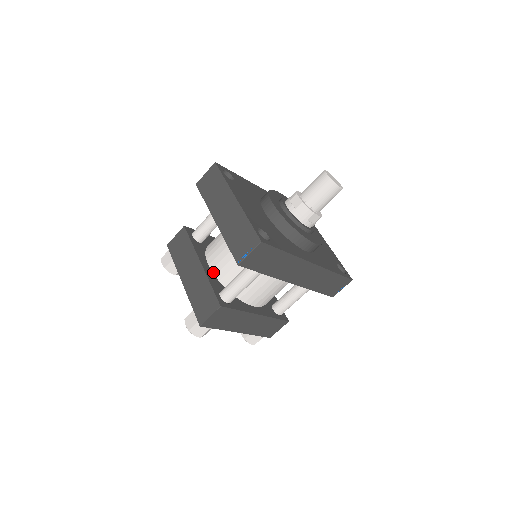
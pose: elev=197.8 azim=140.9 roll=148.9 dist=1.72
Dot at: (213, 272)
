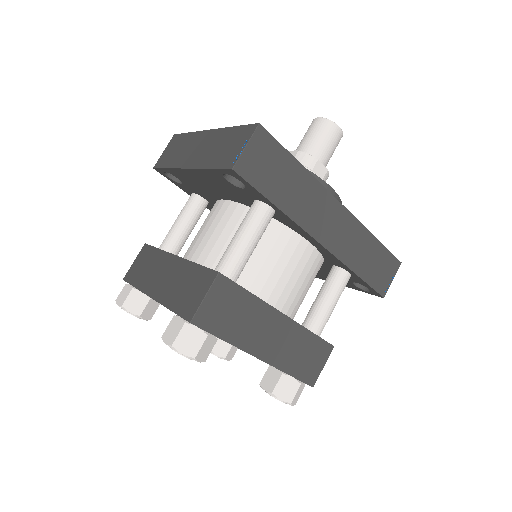
Dot at: occluded
